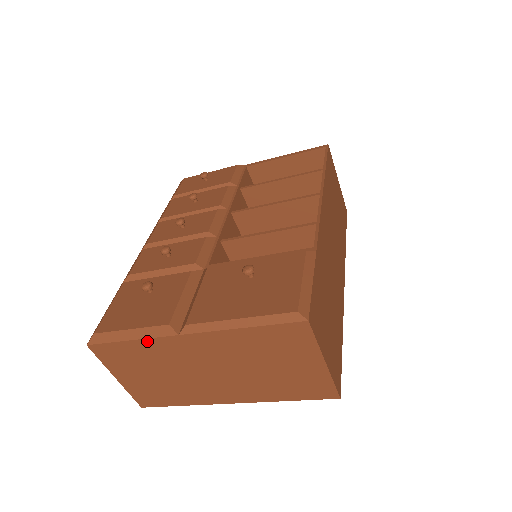
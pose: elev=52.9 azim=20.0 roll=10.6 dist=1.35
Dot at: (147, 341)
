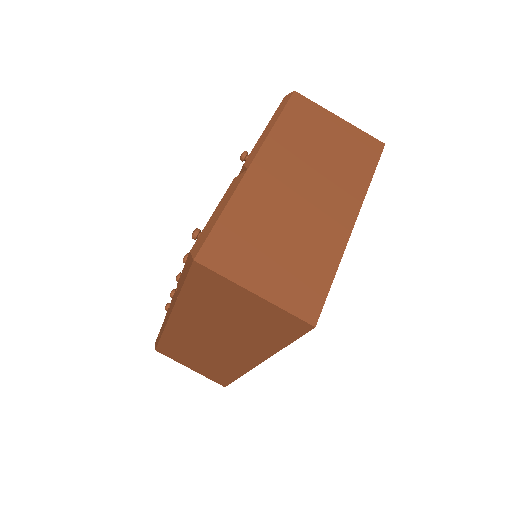
Dot at: (234, 200)
